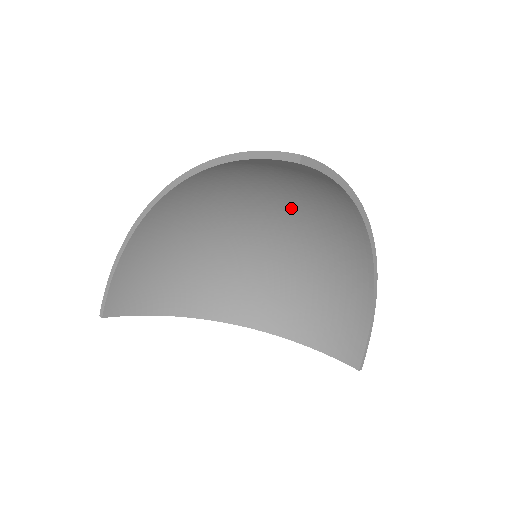
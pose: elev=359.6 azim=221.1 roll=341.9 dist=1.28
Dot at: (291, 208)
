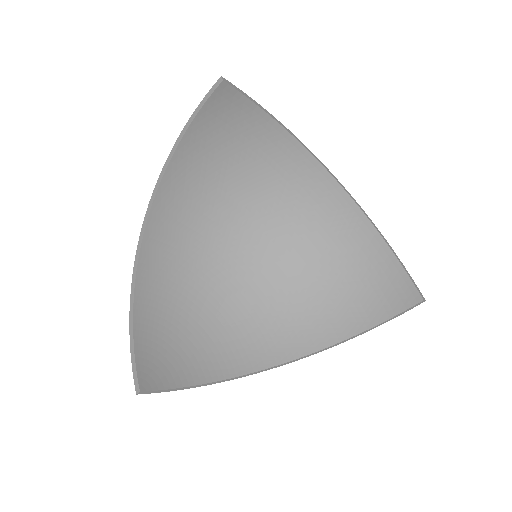
Dot at: (256, 196)
